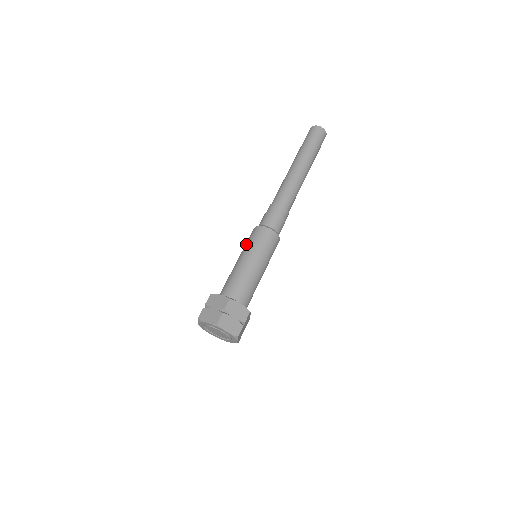
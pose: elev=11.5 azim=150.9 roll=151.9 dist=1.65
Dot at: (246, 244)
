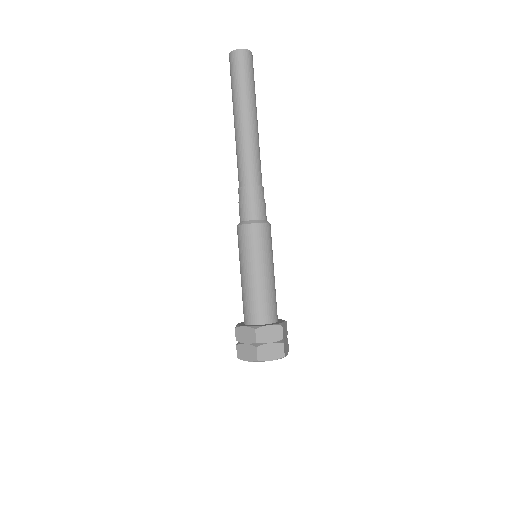
Dot at: (251, 251)
